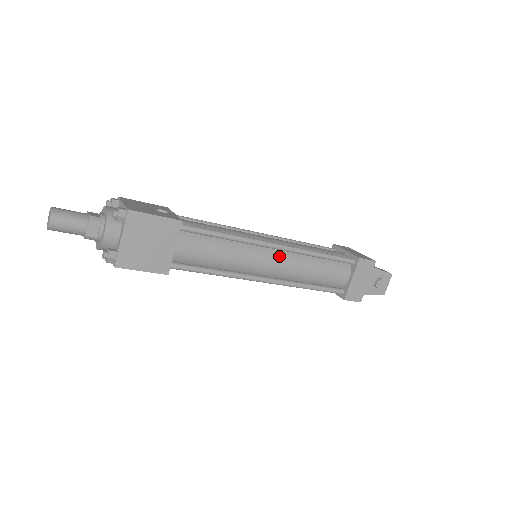
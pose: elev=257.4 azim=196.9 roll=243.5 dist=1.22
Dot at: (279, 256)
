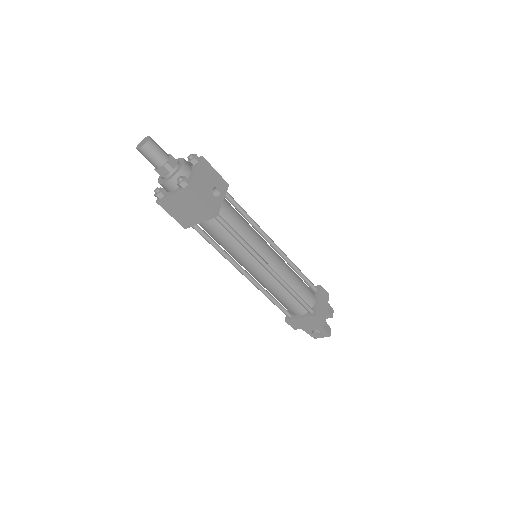
Dot at: (265, 273)
